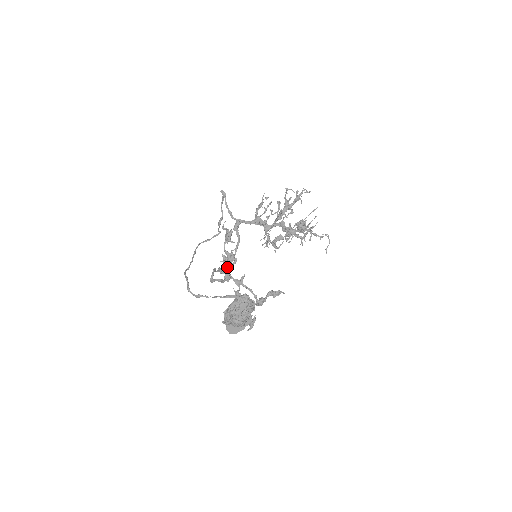
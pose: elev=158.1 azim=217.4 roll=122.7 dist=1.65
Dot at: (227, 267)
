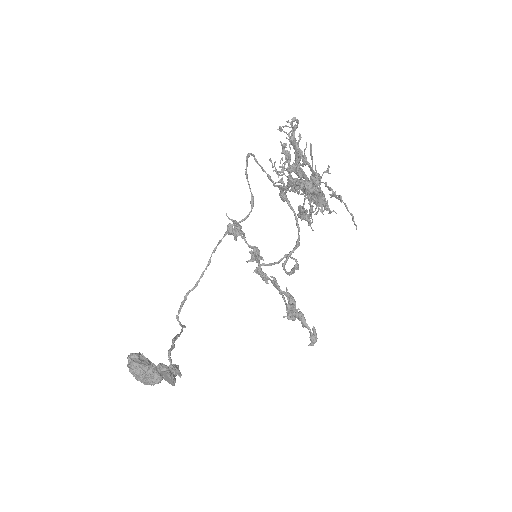
Dot at: (259, 266)
